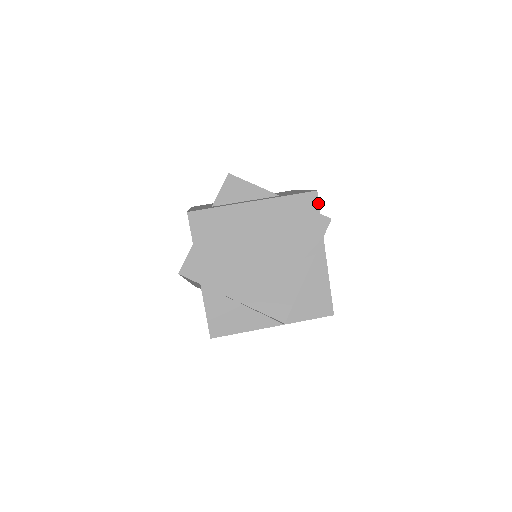
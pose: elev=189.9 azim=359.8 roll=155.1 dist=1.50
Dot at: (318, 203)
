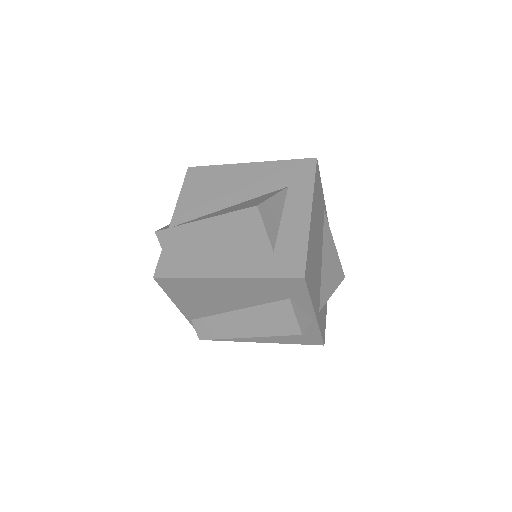
Dot at: occluded
